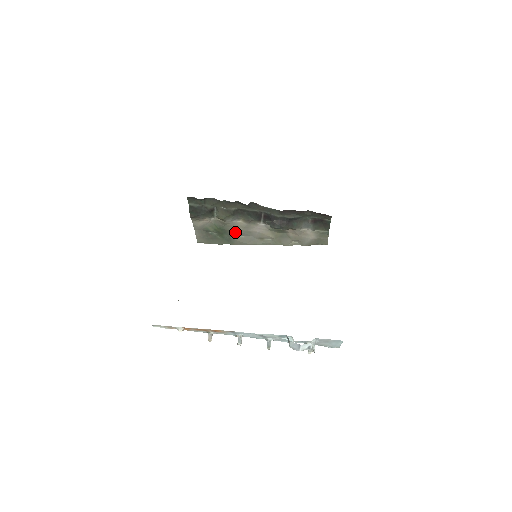
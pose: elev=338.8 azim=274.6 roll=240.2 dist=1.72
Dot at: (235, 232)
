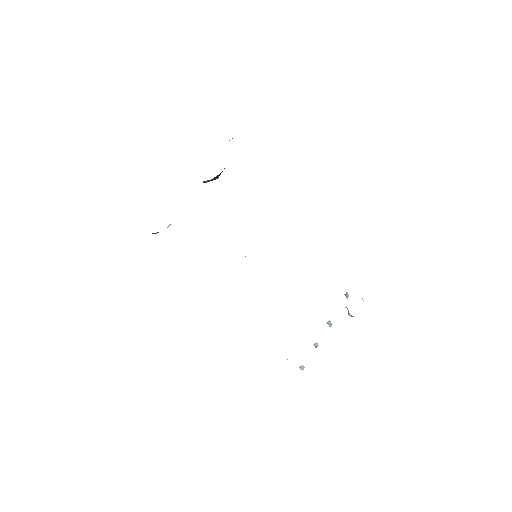
Dot at: occluded
